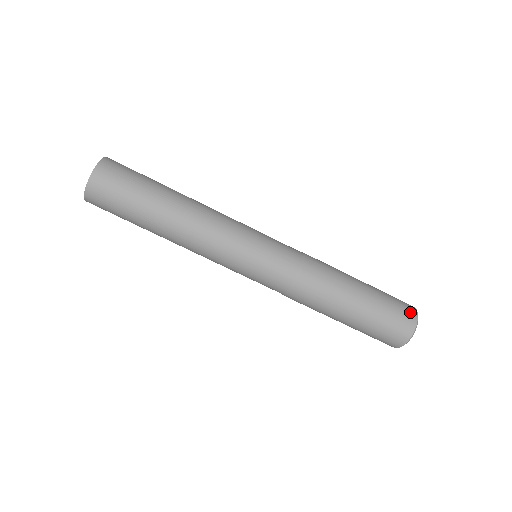
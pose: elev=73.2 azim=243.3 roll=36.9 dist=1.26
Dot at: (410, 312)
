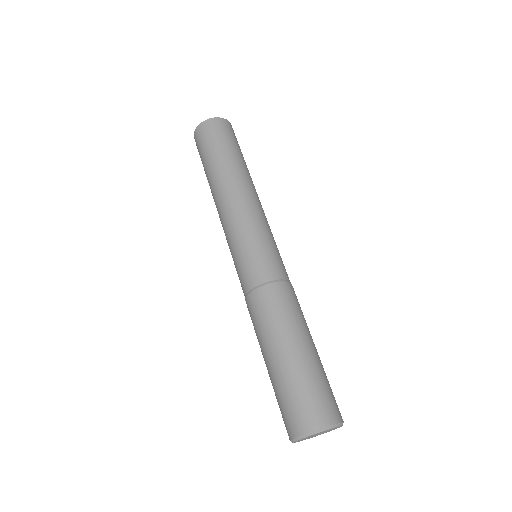
Dot at: (319, 416)
